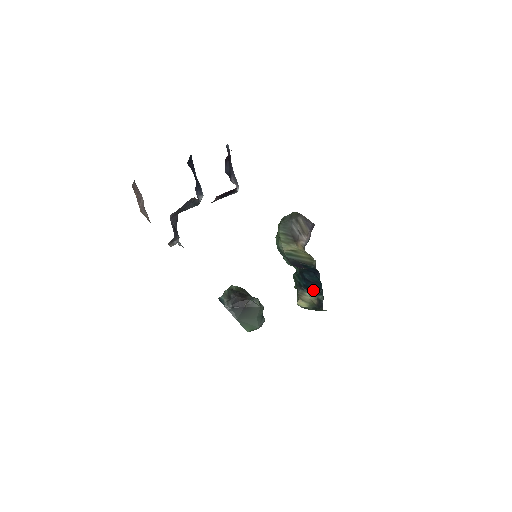
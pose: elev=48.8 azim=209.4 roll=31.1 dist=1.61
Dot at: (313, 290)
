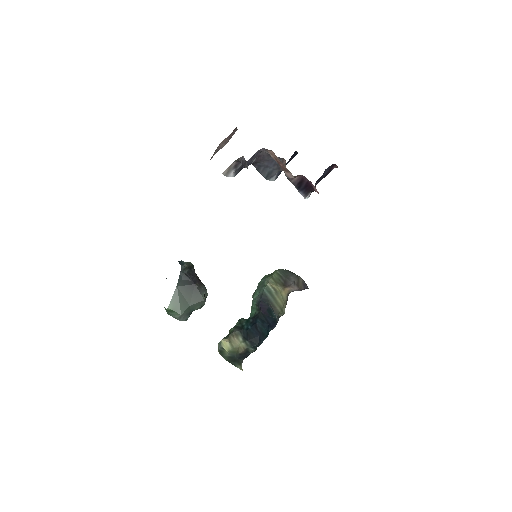
Dot at: (251, 339)
